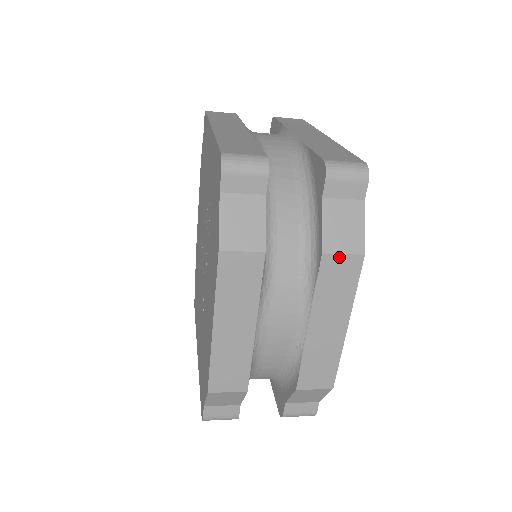
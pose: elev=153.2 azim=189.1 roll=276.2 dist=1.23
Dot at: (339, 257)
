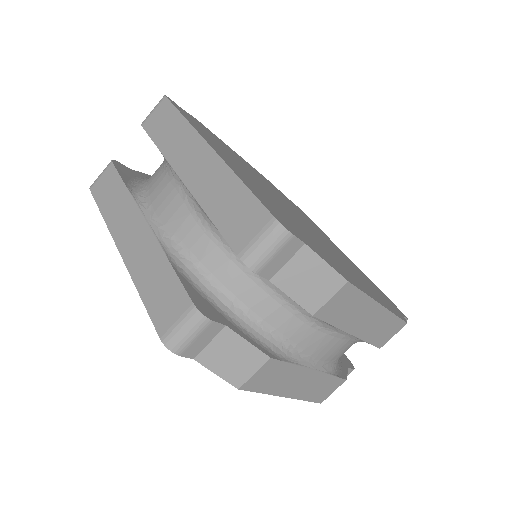
Dot at: (328, 303)
